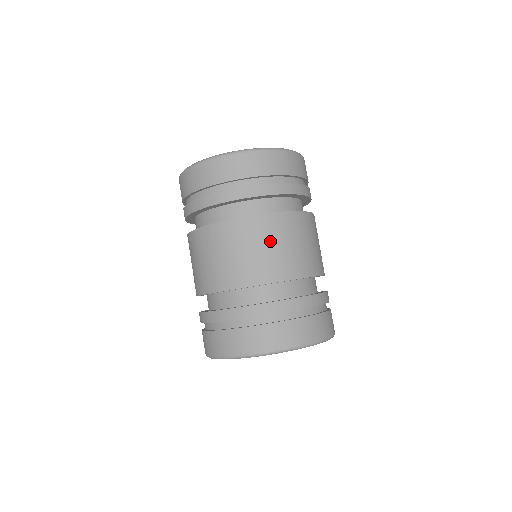
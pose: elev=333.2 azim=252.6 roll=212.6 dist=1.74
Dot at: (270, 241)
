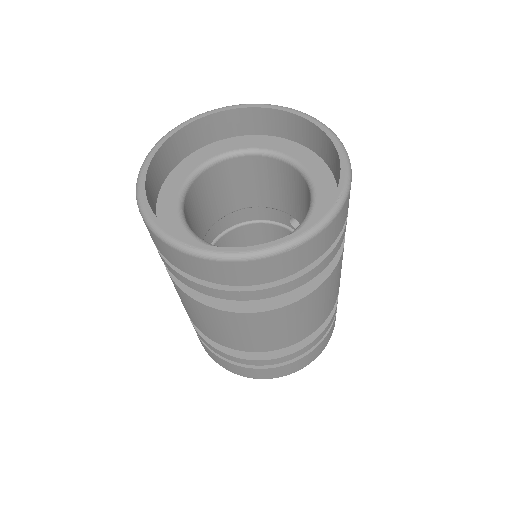
Dot at: (315, 308)
